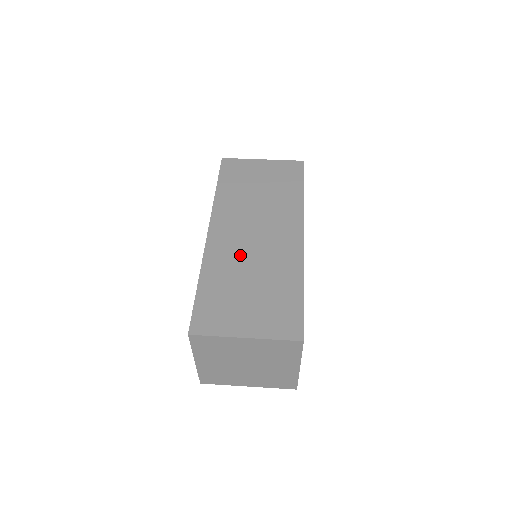
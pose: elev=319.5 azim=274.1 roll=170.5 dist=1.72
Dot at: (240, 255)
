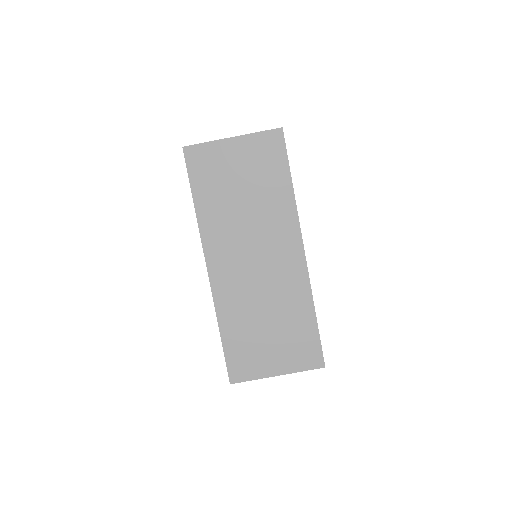
Dot at: (248, 292)
